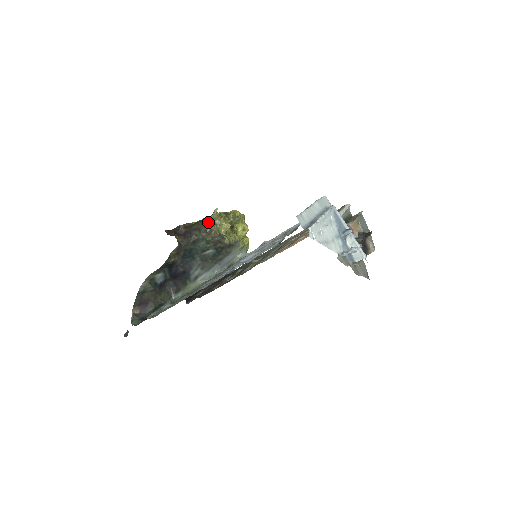
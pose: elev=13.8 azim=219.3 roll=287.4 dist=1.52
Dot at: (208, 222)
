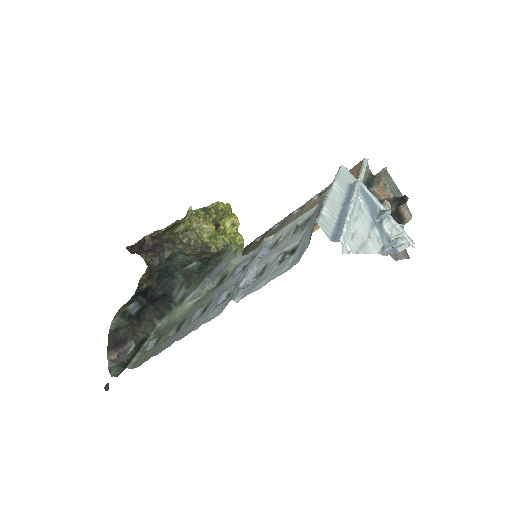
Dot at: (182, 228)
